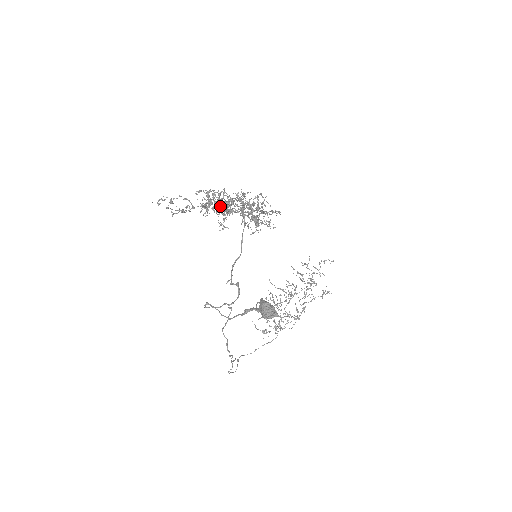
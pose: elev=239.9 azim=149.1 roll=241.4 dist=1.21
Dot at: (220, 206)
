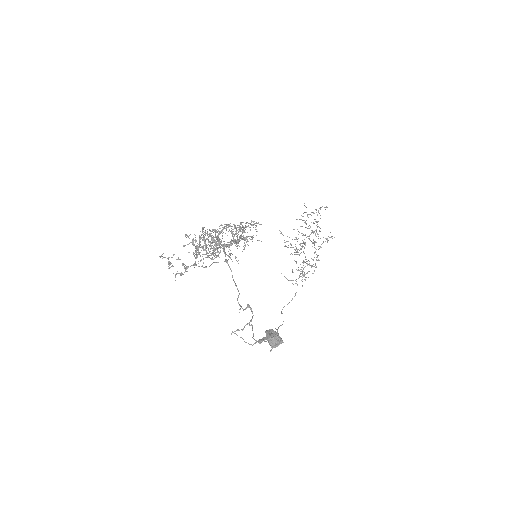
Dot at: occluded
